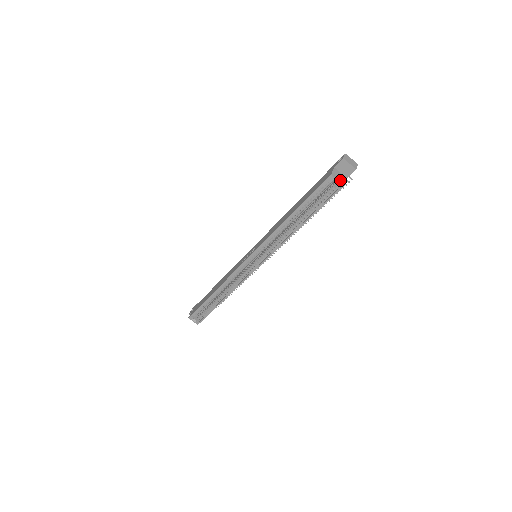
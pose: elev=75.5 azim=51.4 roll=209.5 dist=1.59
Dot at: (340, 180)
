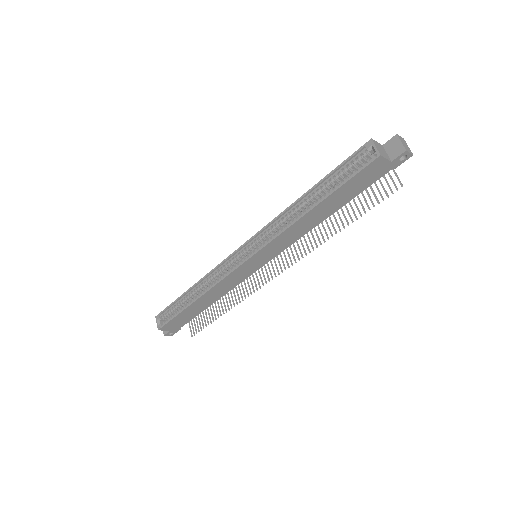
Dot at: (379, 150)
